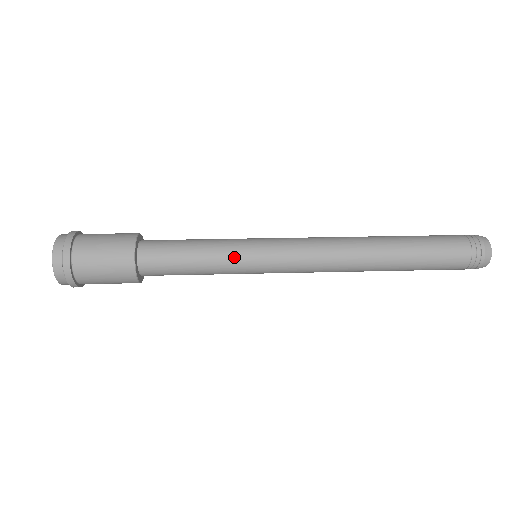
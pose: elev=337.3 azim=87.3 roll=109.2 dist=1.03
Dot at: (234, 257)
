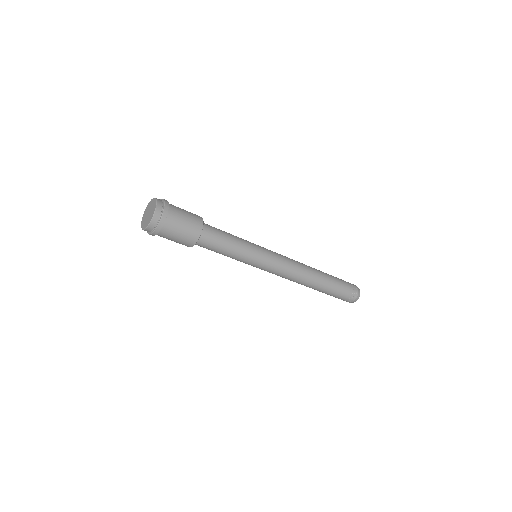
Dot at: (250, 242)
